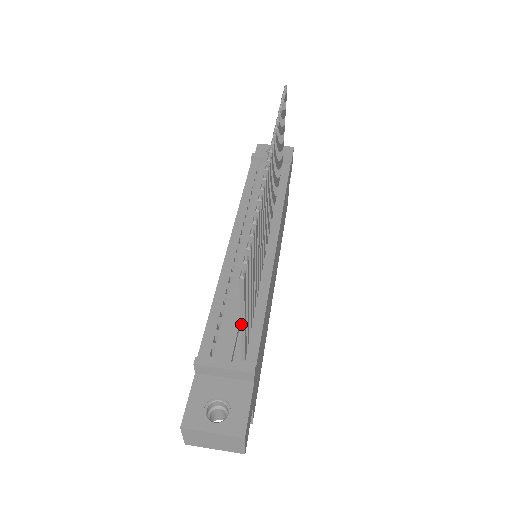
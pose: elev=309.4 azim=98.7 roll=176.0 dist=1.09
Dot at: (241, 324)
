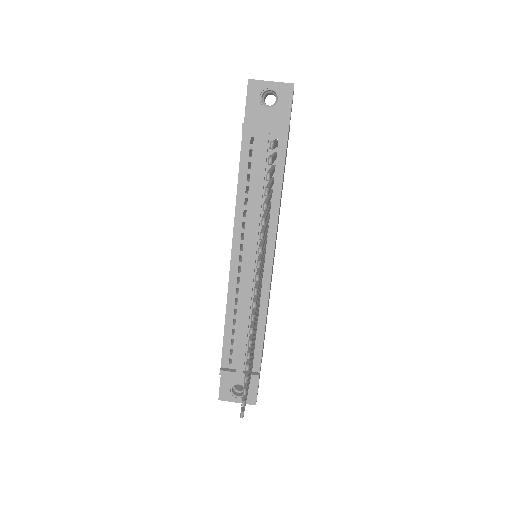
Dot at: occluded
